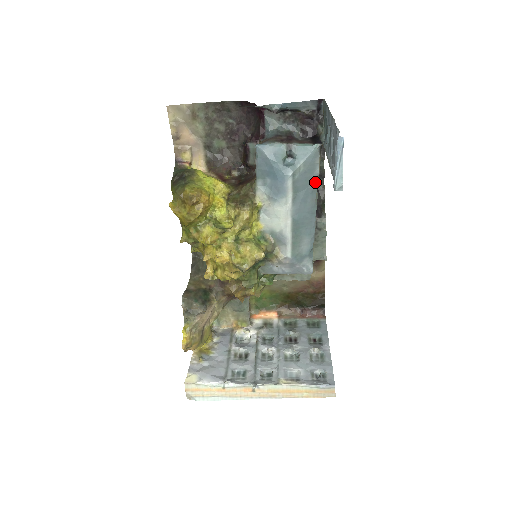
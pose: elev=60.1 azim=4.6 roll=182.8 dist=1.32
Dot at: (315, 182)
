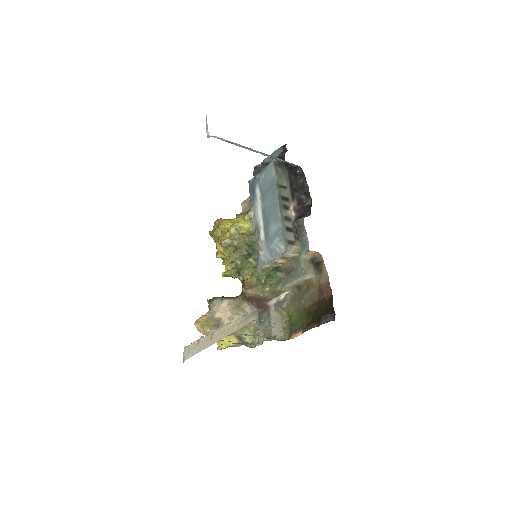
Dot at: (274, 183)
